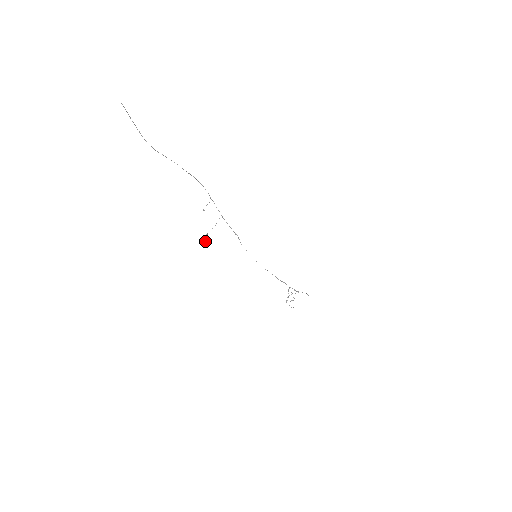
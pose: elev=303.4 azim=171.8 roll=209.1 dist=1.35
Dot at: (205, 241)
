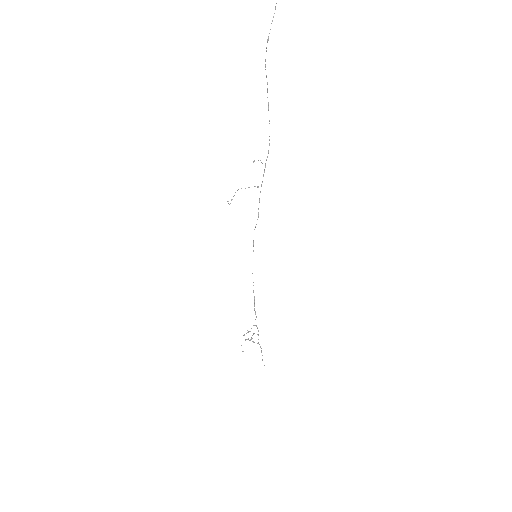
Dot at: occluded
